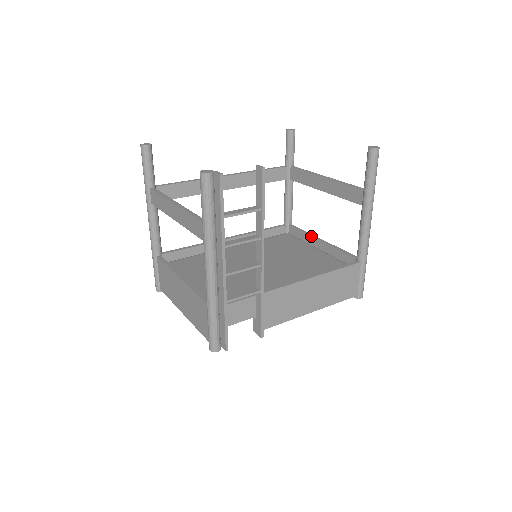
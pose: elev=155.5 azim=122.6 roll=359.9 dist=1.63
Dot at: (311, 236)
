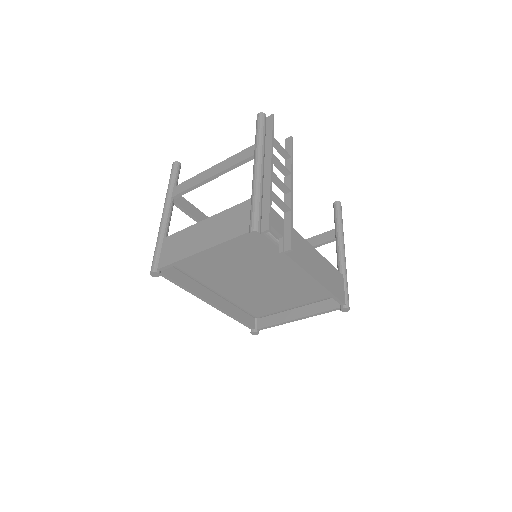
Dot at: occluded
